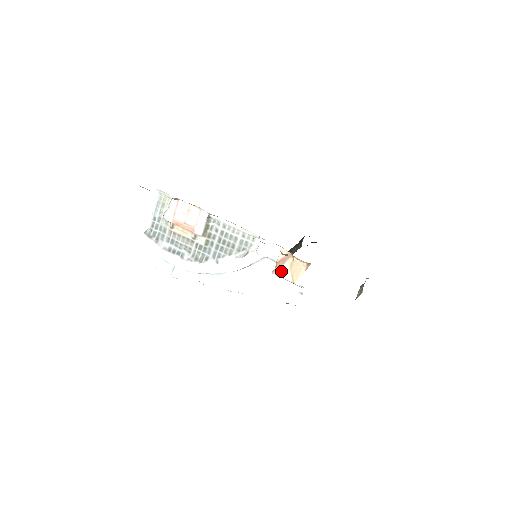
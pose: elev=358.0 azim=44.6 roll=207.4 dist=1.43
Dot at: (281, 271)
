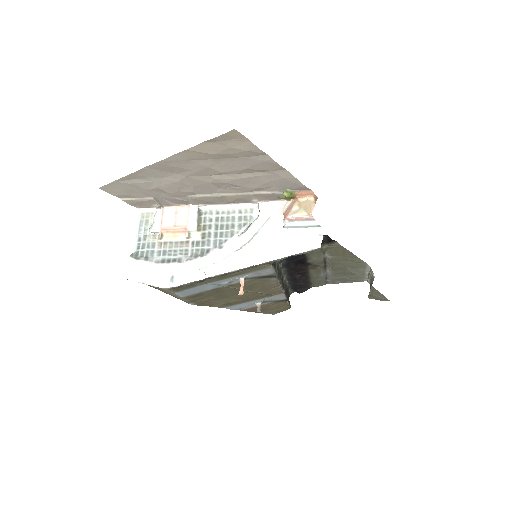
Dot at: (292, 212)
